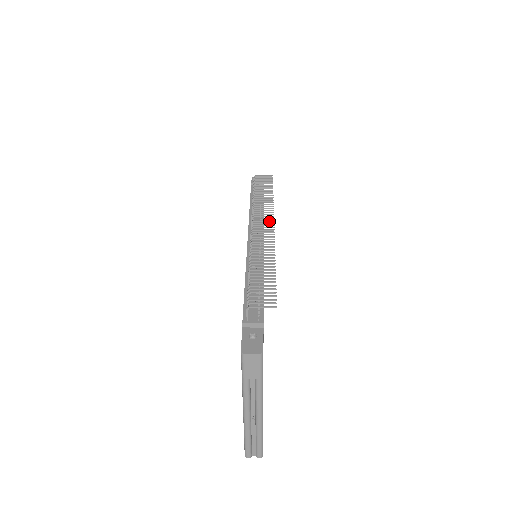
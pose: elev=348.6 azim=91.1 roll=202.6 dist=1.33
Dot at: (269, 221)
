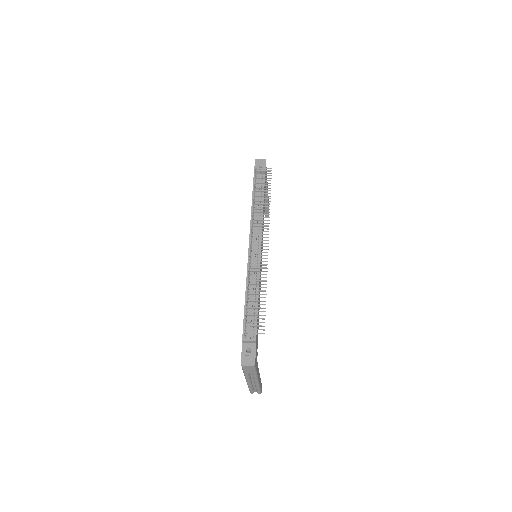
Dot at: occluded
